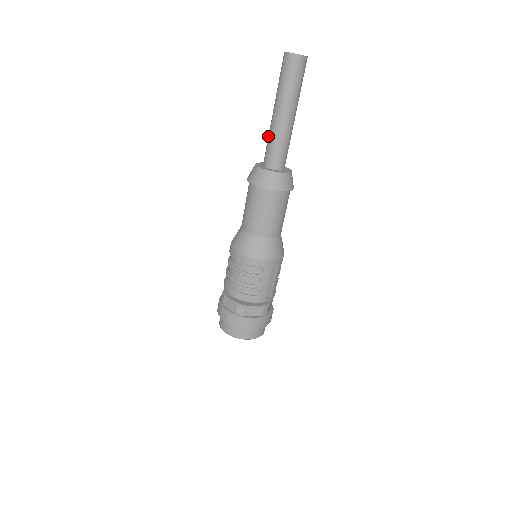
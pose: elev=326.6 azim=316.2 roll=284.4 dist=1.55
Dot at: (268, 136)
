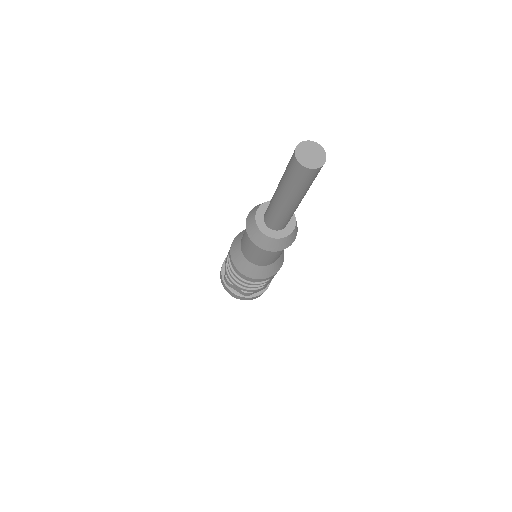
Dot at: (271, 208)
